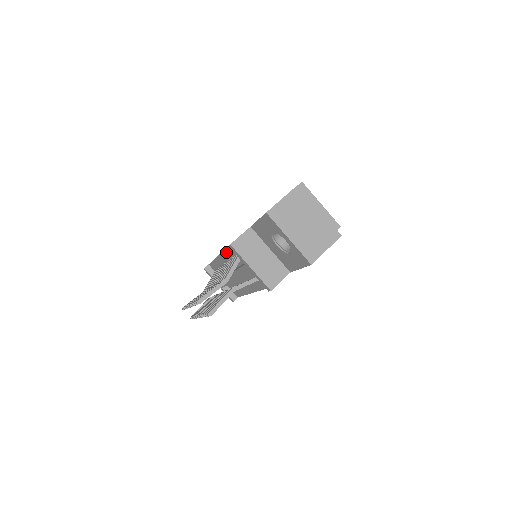
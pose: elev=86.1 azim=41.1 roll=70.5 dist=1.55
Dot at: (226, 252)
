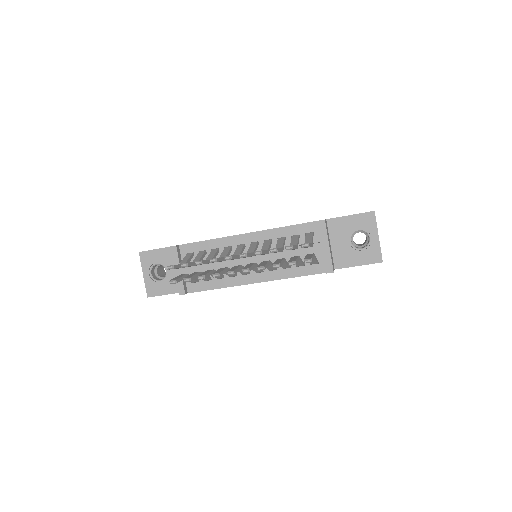
Dot at: (272, 231)
